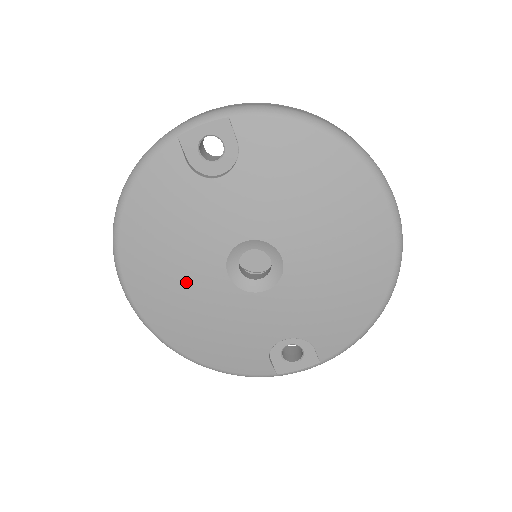
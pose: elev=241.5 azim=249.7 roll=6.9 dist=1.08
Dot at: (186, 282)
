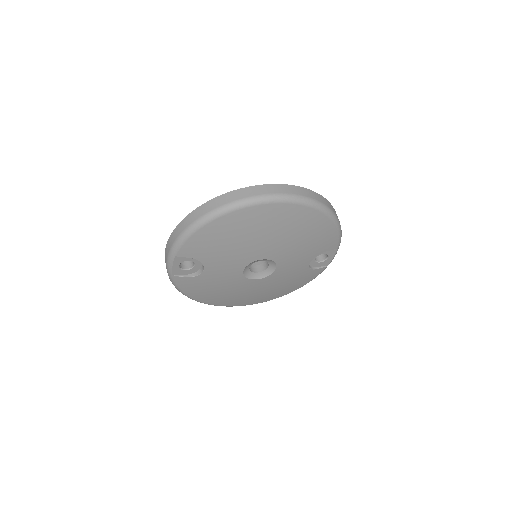
Dot at: (247, 292)
